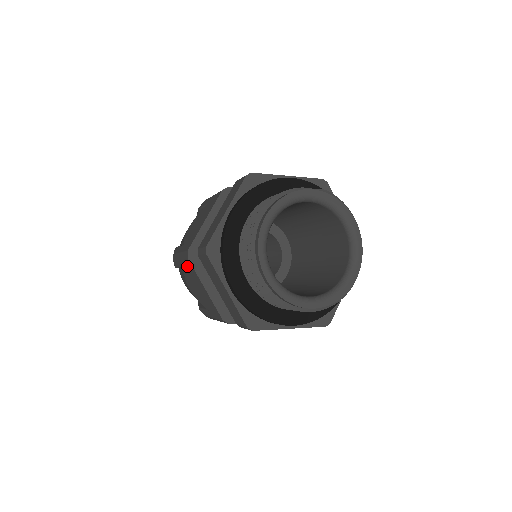
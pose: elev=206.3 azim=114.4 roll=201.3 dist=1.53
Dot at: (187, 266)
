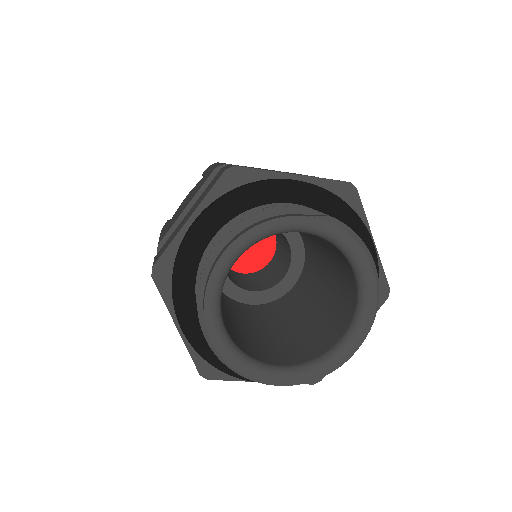
Dot at: occluded
